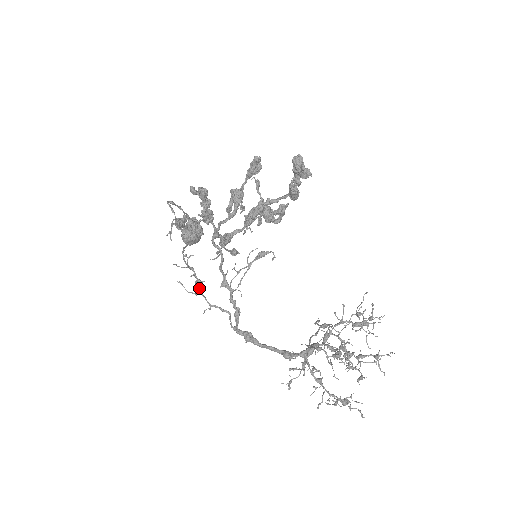
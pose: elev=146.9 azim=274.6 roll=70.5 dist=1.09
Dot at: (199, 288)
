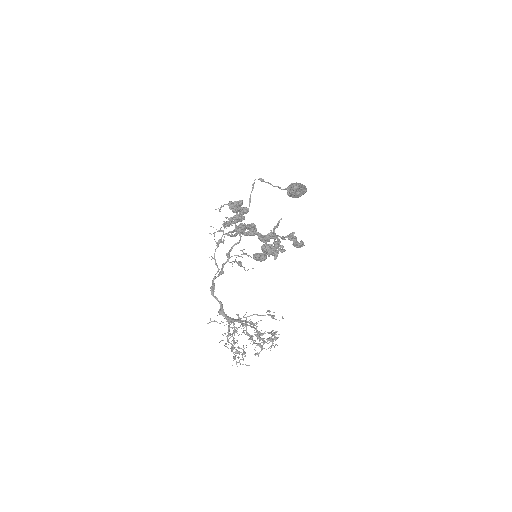
Dot at: (217, 244)
